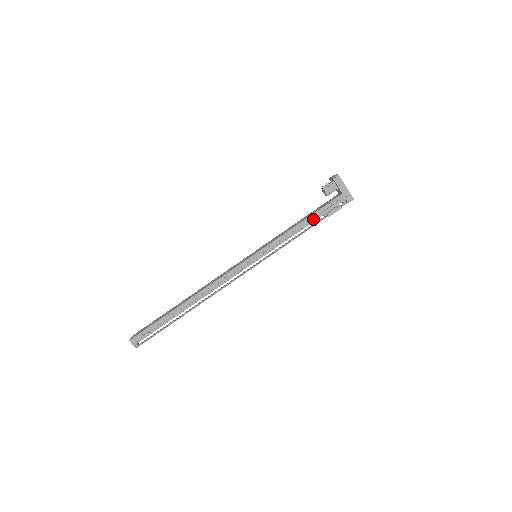
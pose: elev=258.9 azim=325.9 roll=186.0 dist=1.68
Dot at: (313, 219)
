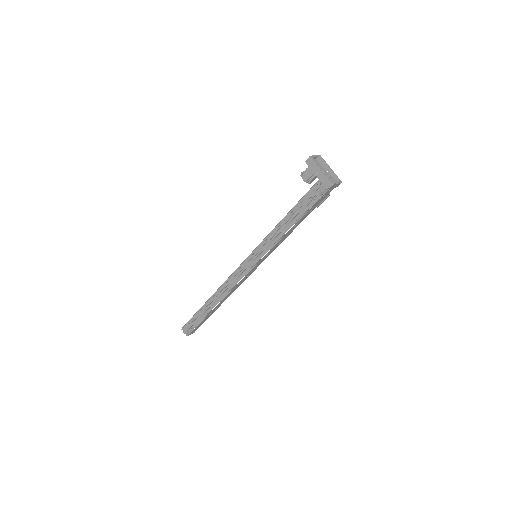
Dot at: (294, 213)
